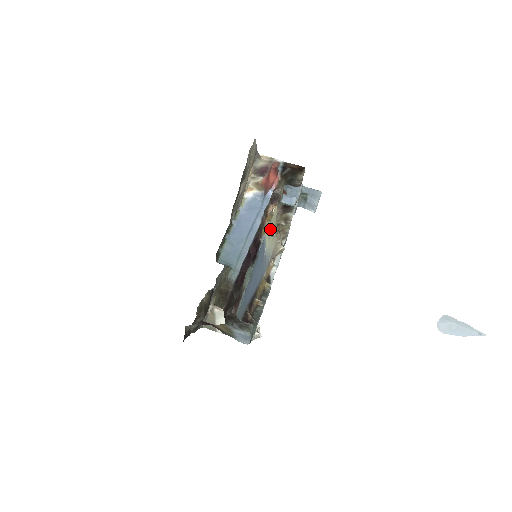
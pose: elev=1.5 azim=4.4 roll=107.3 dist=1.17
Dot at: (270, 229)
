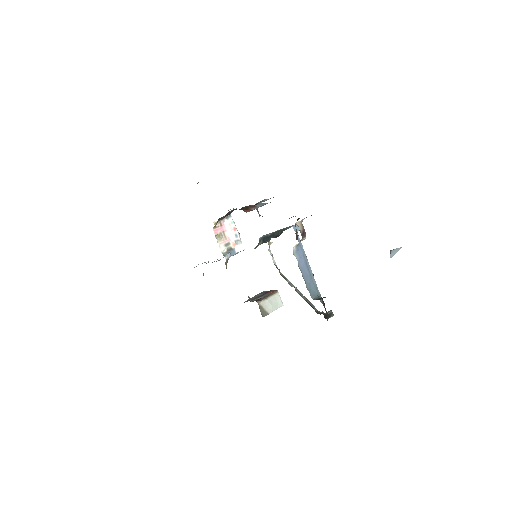
Dot at: occluded
